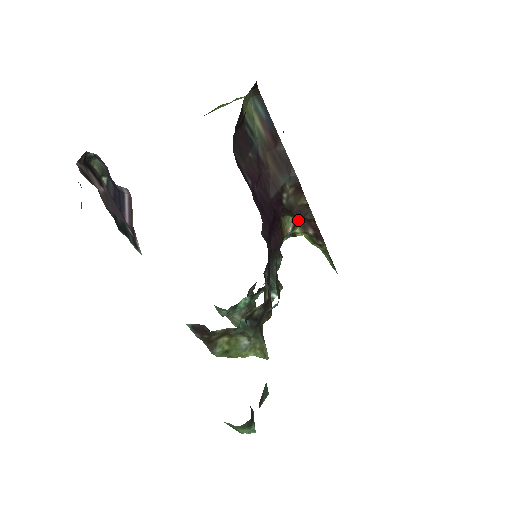
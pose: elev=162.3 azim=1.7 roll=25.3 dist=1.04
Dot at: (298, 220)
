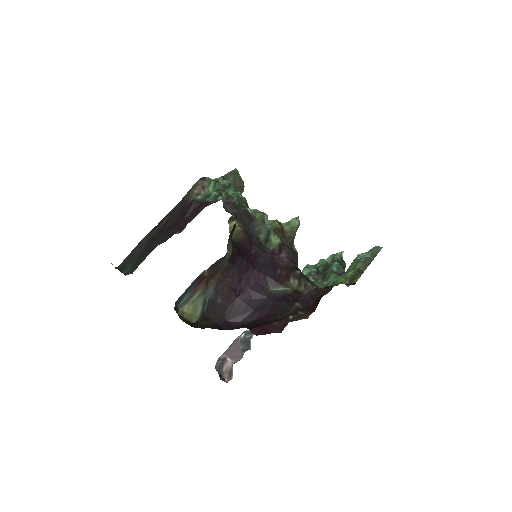
Dot at: (230, 218)
